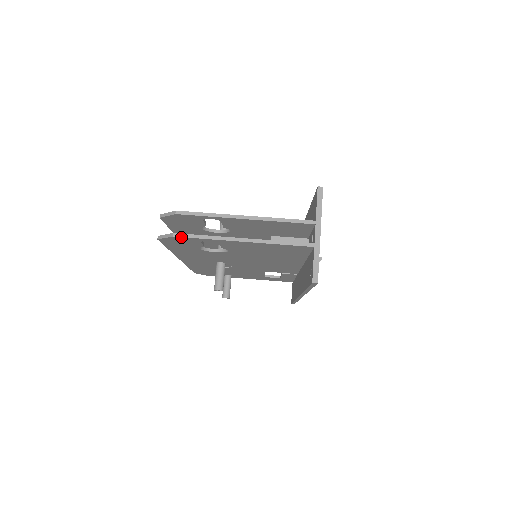
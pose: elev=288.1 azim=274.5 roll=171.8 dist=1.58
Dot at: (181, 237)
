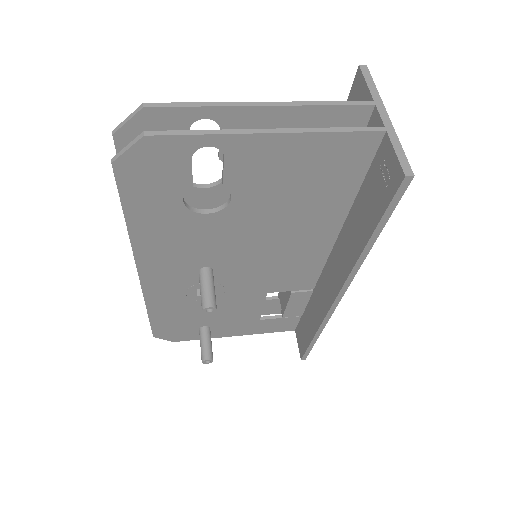
Dot at: (159, 137)
